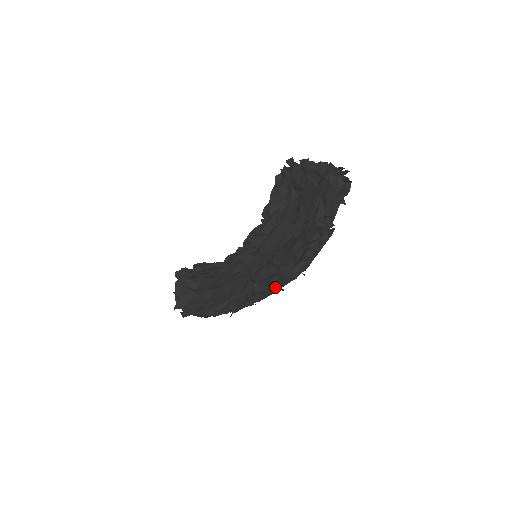
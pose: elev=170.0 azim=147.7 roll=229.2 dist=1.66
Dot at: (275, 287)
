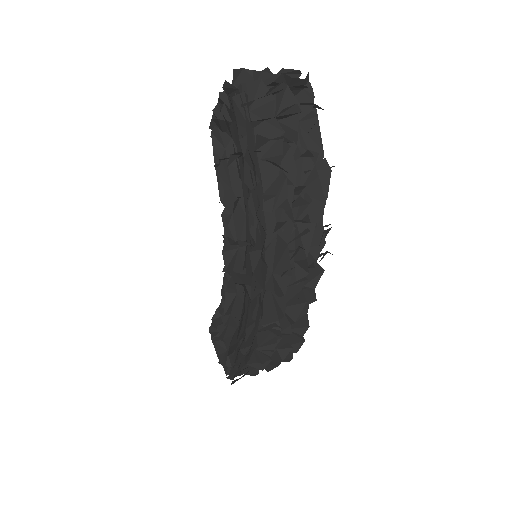
Dot at: (265, 278)
